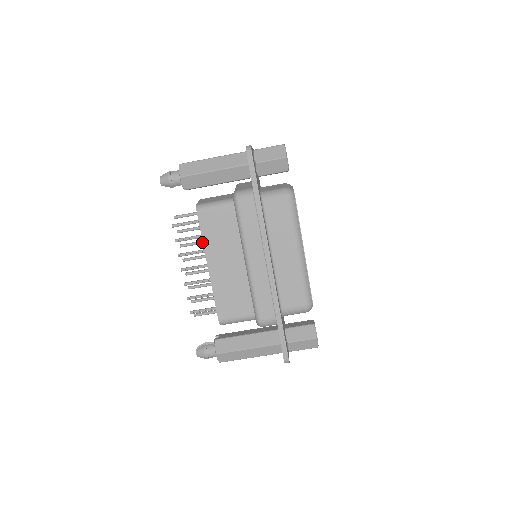
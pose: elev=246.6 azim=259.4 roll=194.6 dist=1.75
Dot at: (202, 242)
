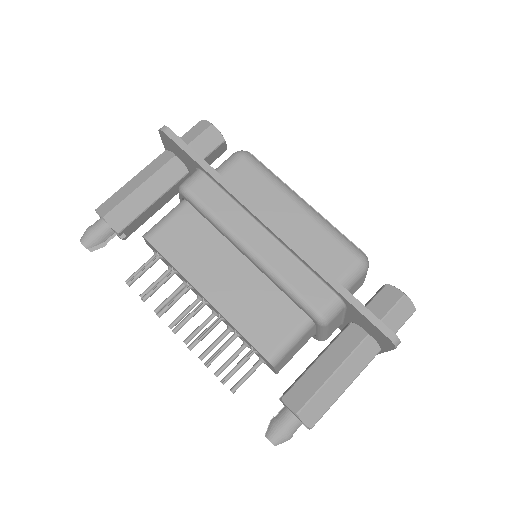
Dot at: (180, 288)
